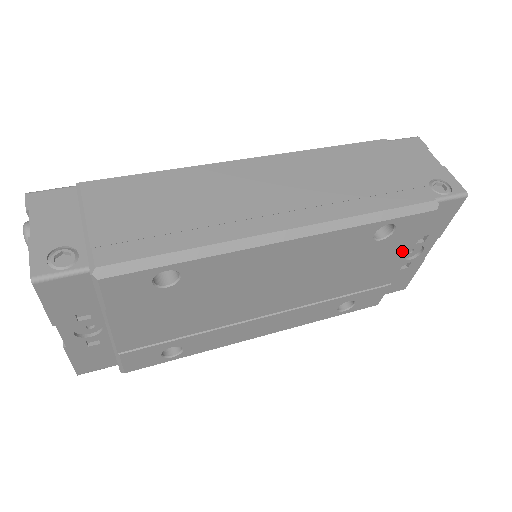
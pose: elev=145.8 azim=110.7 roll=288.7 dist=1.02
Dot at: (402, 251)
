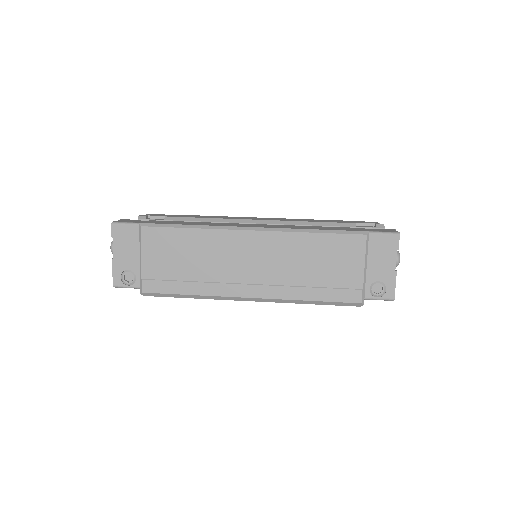
Dot at: occluded
